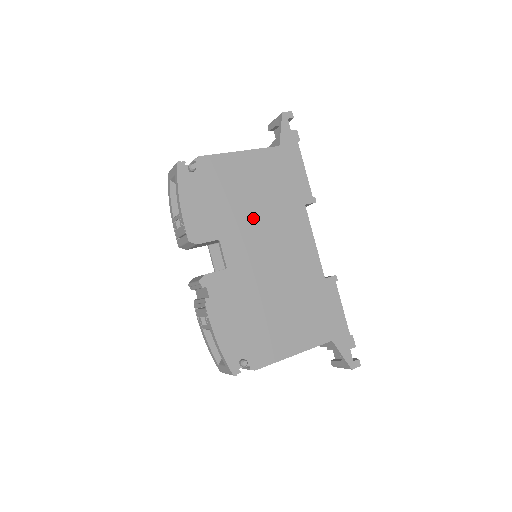
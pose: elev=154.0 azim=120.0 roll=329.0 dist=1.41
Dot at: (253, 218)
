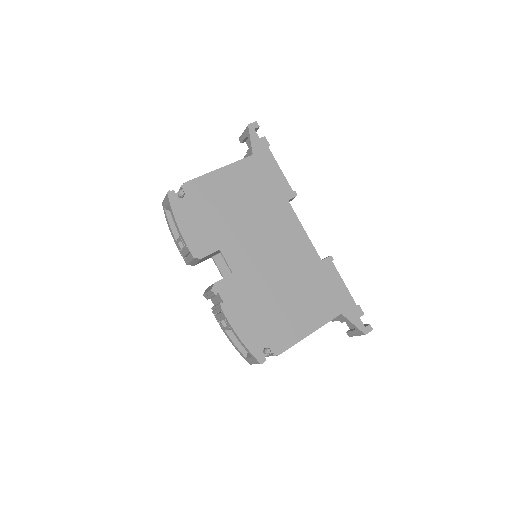
Dot at: (245, 224)
